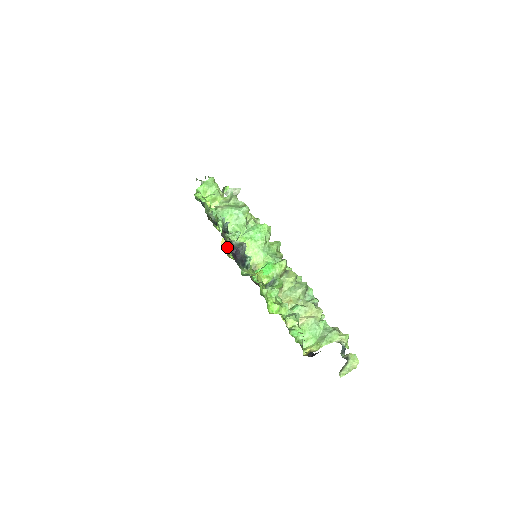
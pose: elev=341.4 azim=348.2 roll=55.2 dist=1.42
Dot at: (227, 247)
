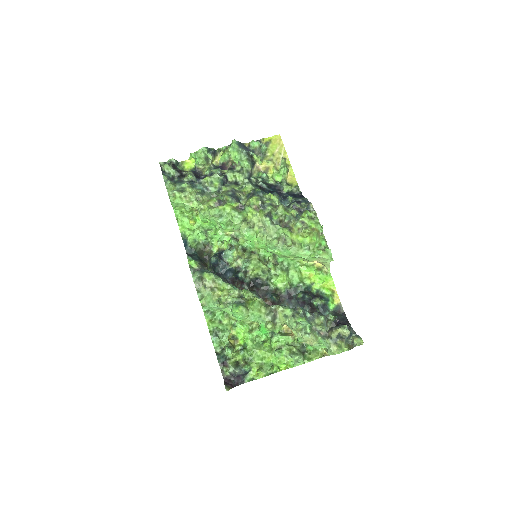
Dot at: (232, 334)
